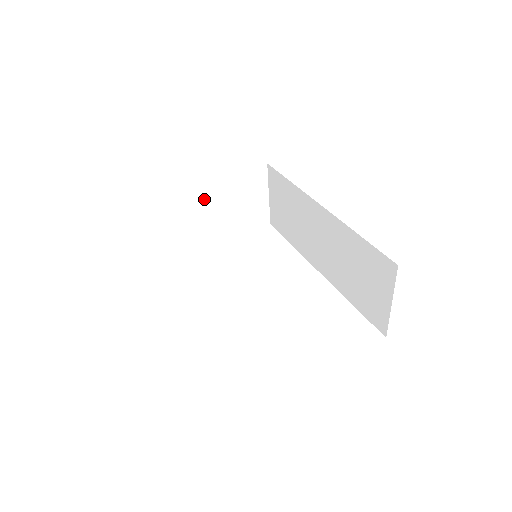
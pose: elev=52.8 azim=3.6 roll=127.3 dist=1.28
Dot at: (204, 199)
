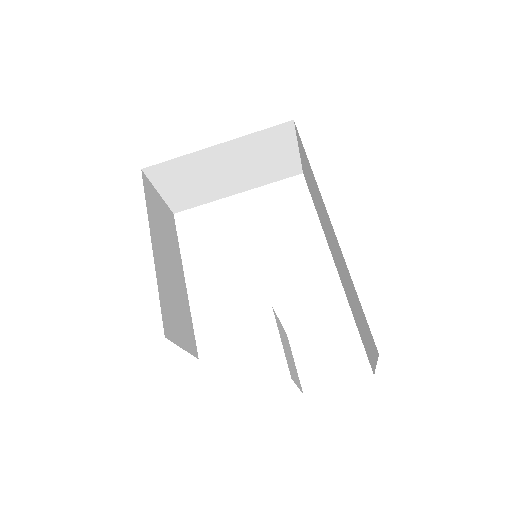
Dot at: (215, 161)
